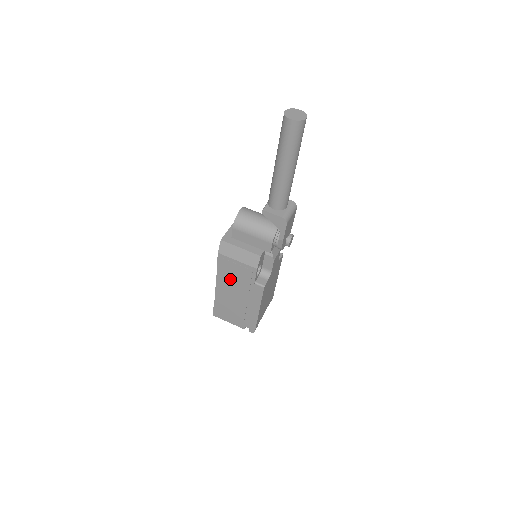
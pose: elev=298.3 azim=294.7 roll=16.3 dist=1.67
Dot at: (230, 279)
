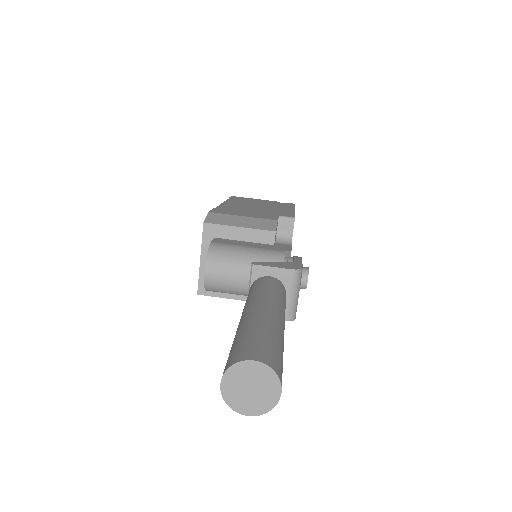
Dot at: occluded
